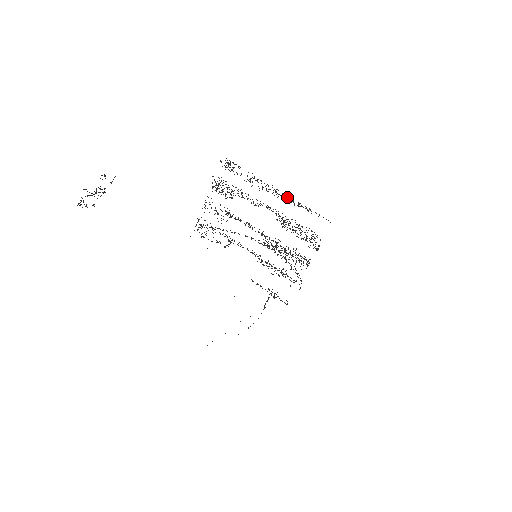
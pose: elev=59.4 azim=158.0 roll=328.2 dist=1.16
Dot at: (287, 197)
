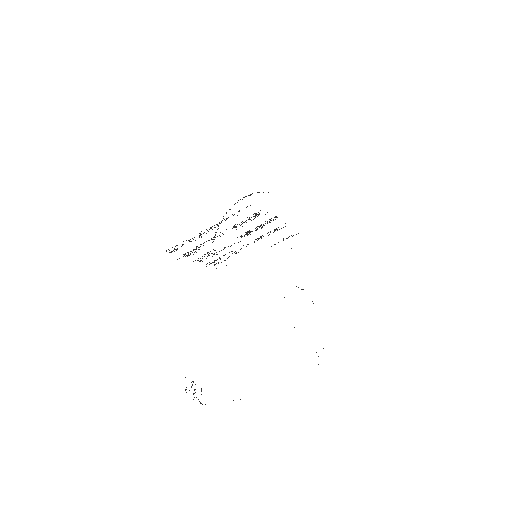
Dot at: occluded
